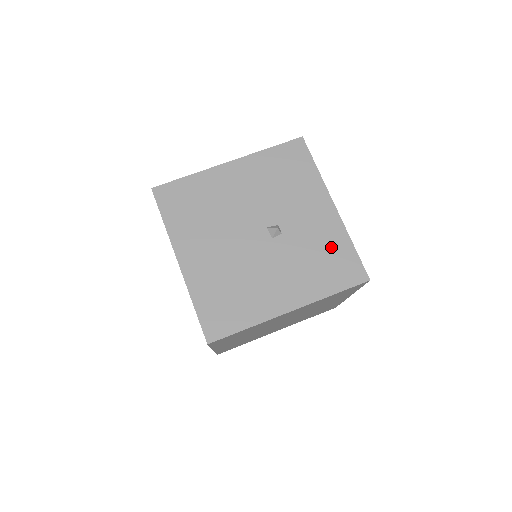
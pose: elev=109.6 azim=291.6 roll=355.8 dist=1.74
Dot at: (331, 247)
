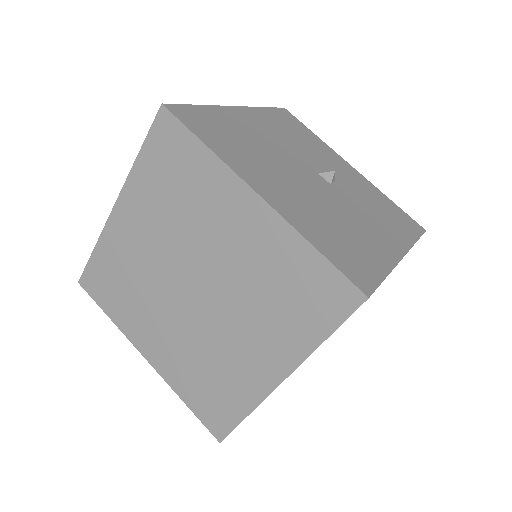
Dot at: (379, 200)
